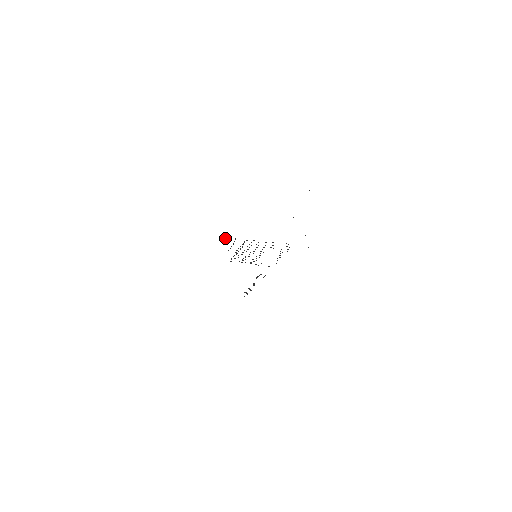
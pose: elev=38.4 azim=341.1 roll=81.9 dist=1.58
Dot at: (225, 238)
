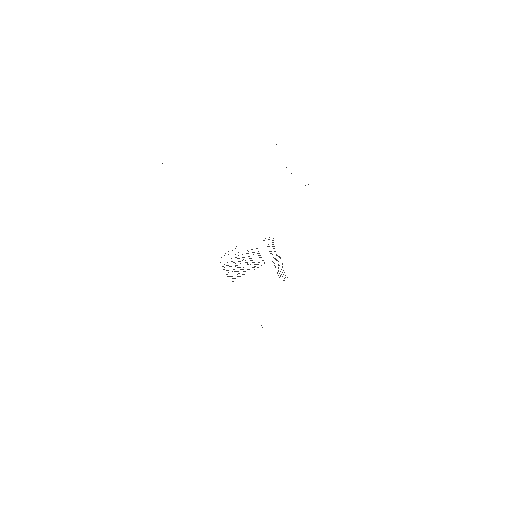
Dot at: occluded
